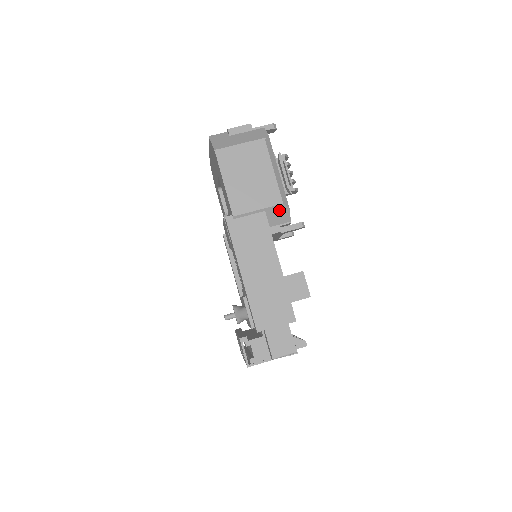
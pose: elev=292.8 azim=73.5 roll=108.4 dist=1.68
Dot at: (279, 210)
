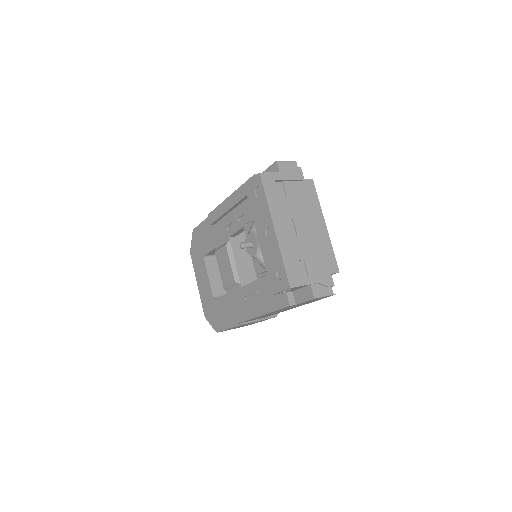
Dot at: occluded
